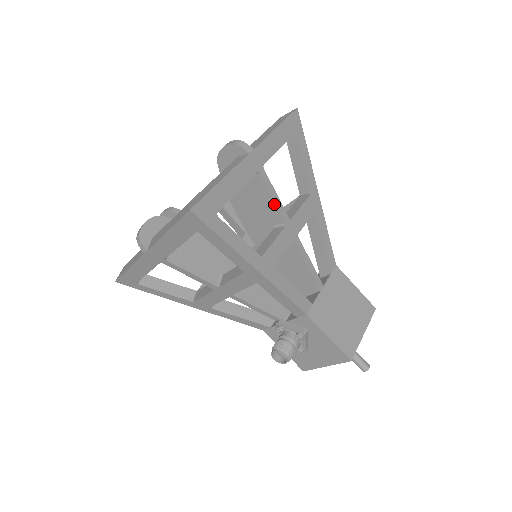
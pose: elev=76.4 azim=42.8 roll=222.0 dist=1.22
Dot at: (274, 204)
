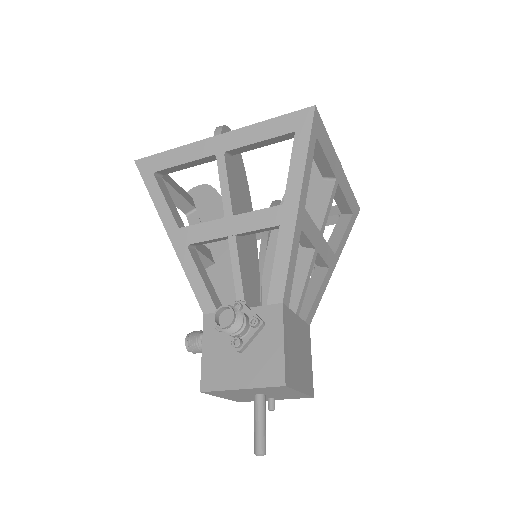
Dot at: (326, 210)
